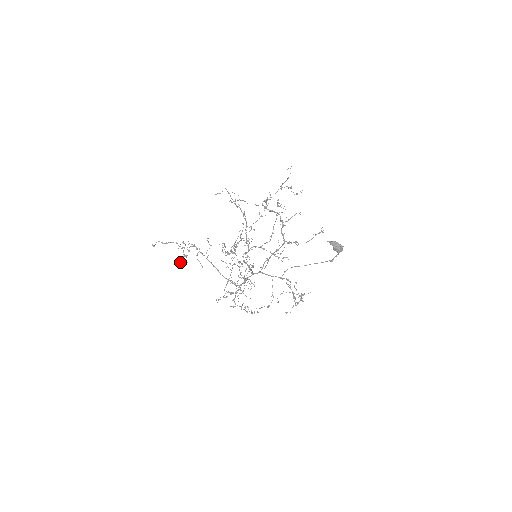
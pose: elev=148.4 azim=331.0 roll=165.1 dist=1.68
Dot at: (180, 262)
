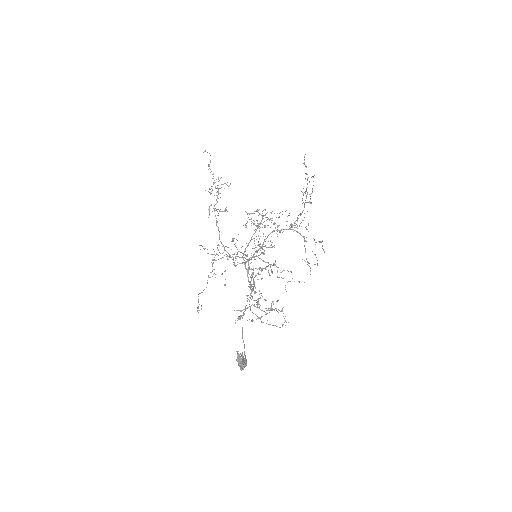
Dot at: occluded
